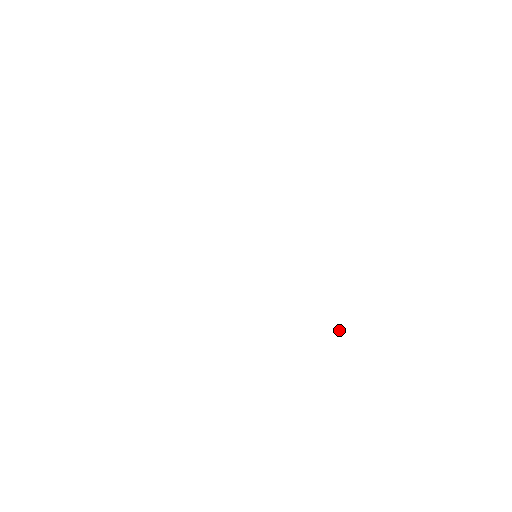
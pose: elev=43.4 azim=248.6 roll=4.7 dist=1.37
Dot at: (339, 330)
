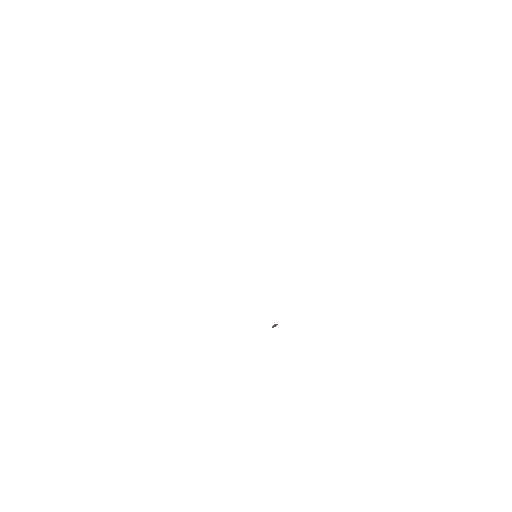
Dot at: (273, 326)
